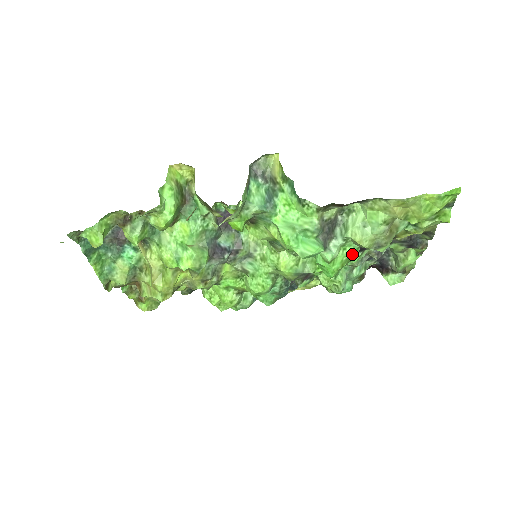
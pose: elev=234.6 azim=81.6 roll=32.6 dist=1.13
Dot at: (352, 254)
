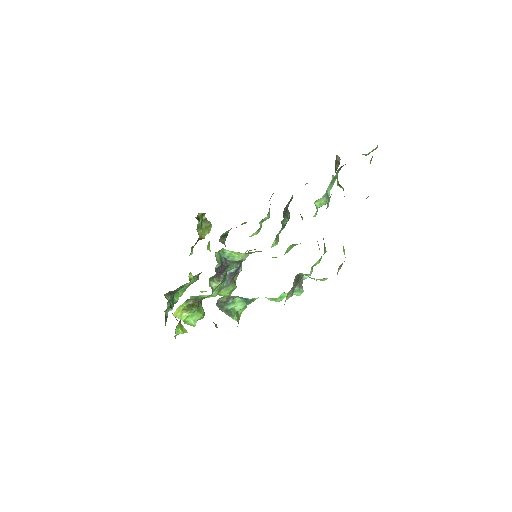
Dot at: occluded
